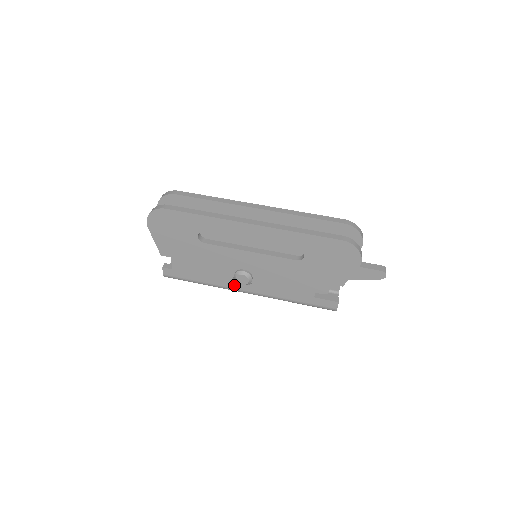
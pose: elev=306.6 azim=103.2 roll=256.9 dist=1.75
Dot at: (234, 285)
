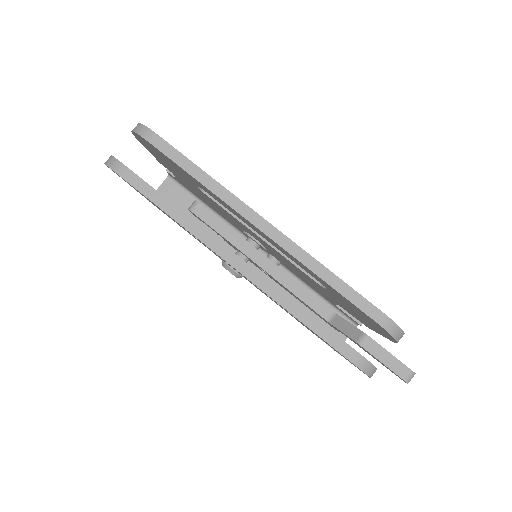
Dot at: occluded
